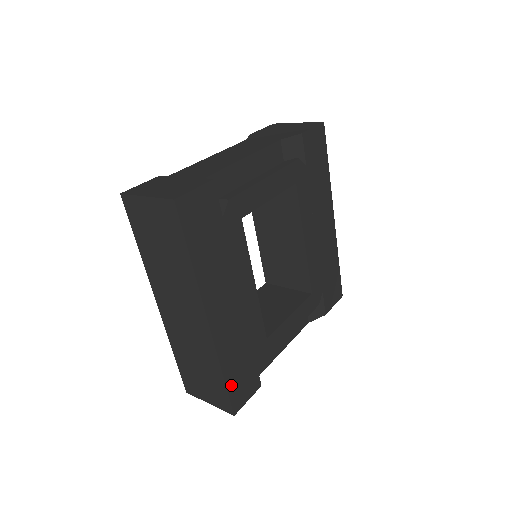
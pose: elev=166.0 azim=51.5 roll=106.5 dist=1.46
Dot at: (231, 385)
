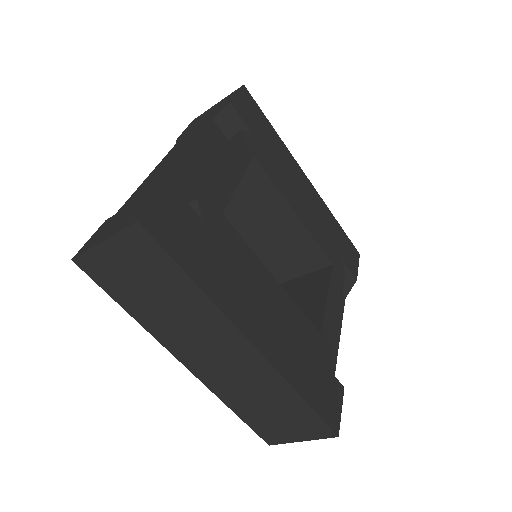
Dot at: (316, 404)
